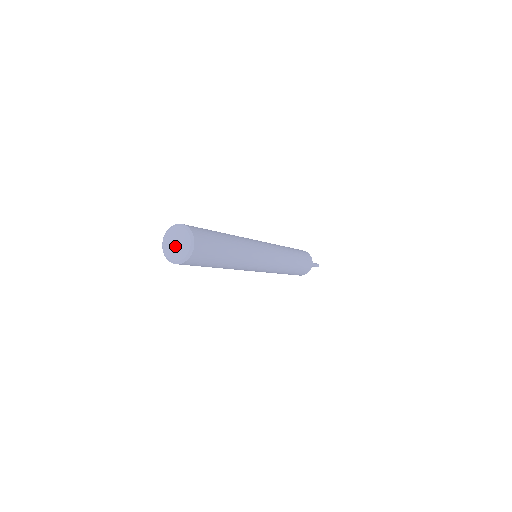
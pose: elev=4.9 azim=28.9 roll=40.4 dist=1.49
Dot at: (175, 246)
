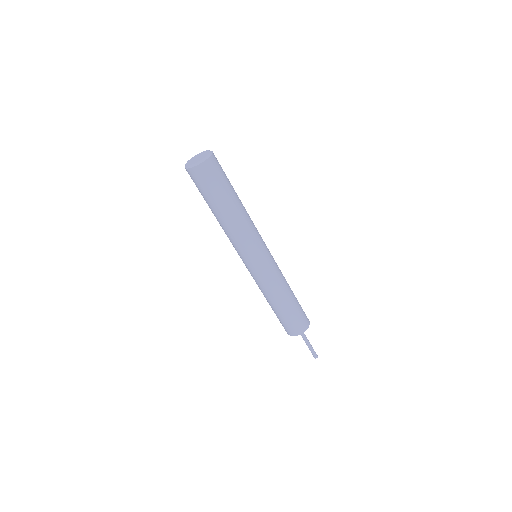
Dot at: (196, 159)
